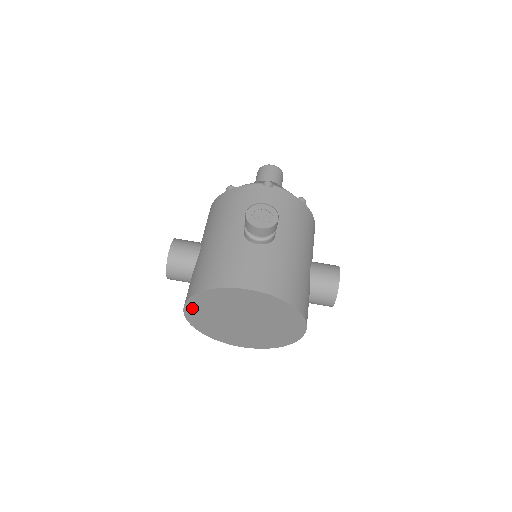
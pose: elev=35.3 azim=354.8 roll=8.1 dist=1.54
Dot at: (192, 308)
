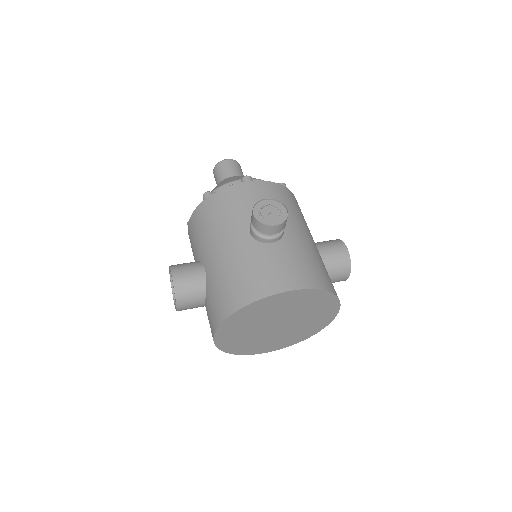
Dot at: (223, 332)
